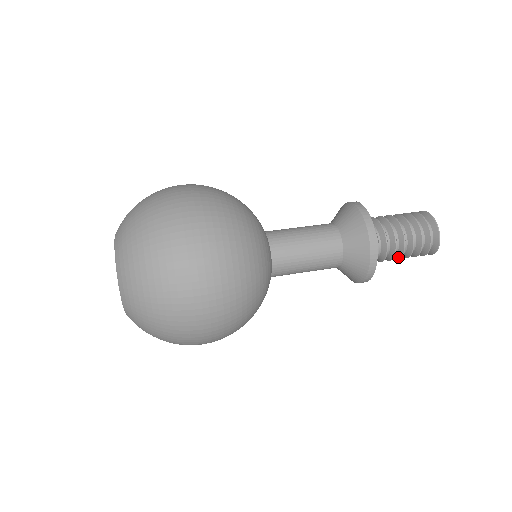
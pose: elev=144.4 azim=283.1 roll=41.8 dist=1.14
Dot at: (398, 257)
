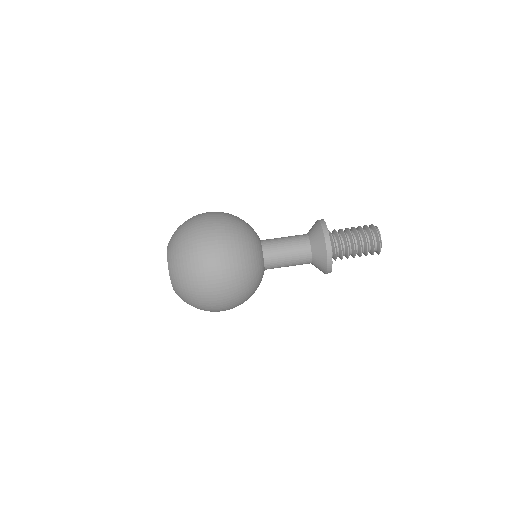
Dot at: (352, 256)
